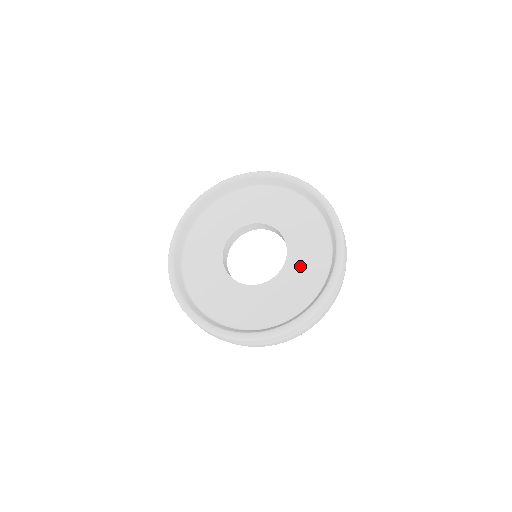
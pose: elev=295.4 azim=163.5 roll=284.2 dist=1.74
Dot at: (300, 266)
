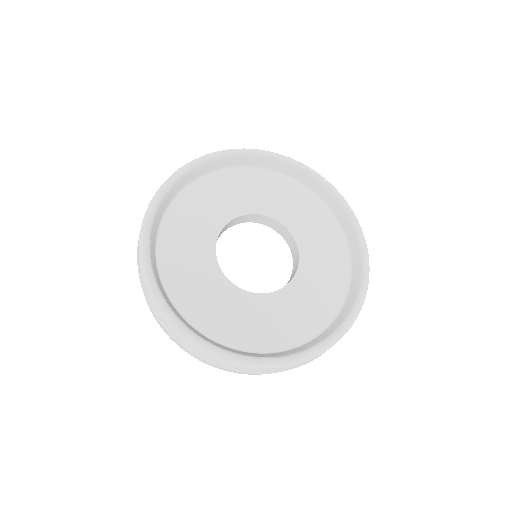
Dot at: (318, 266)
